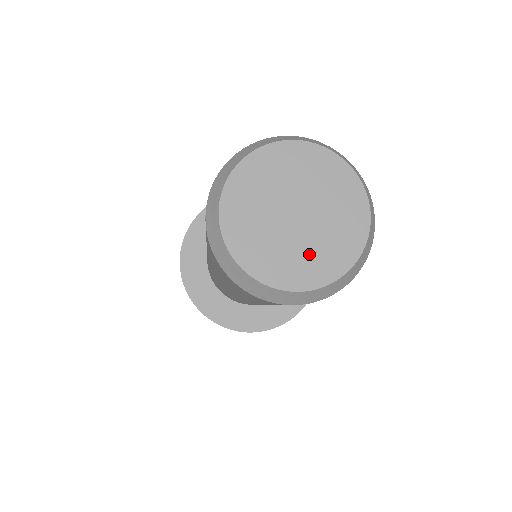
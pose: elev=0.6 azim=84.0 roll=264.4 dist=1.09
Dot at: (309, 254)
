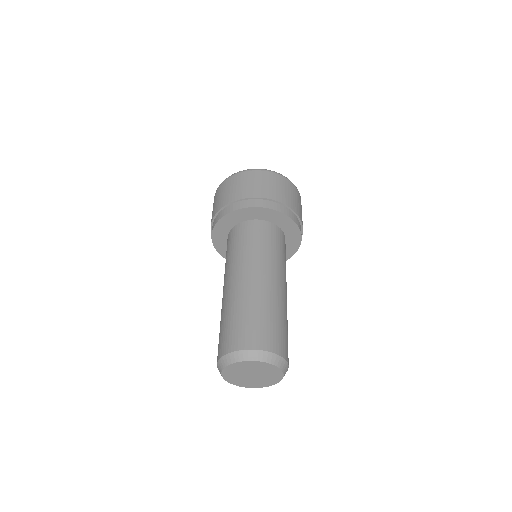
Dot at: (258, 382)
